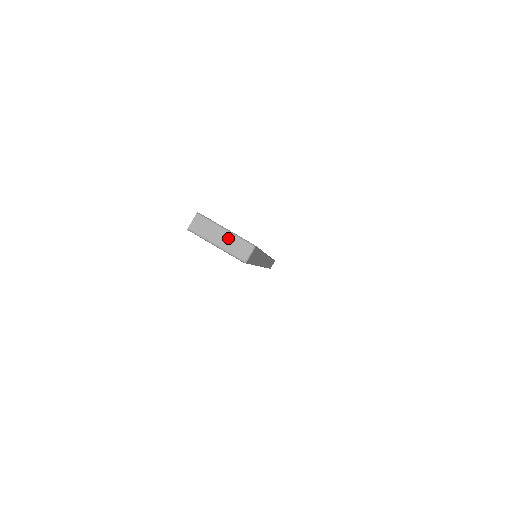
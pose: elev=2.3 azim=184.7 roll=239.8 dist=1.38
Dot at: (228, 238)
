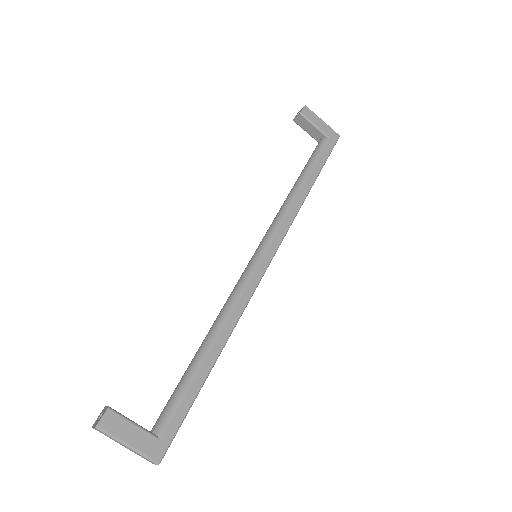
Dot at: (131, 450)
